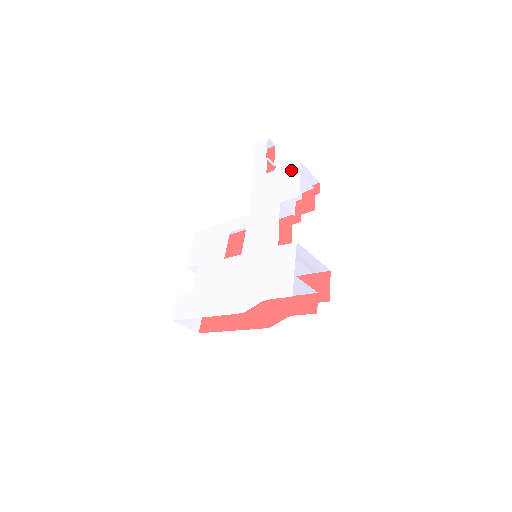
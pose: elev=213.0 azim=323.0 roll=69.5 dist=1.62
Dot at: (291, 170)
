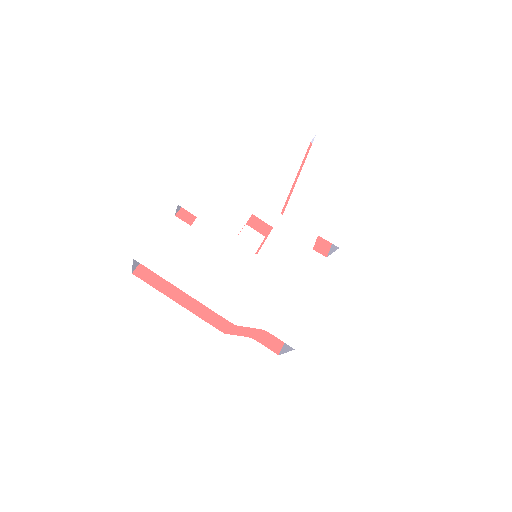
Dot at: (342, 211)
